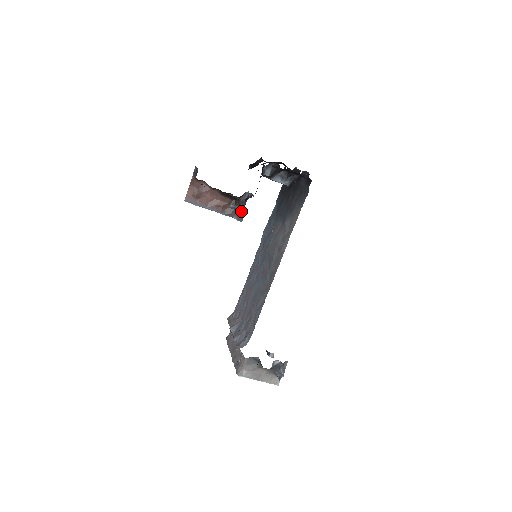
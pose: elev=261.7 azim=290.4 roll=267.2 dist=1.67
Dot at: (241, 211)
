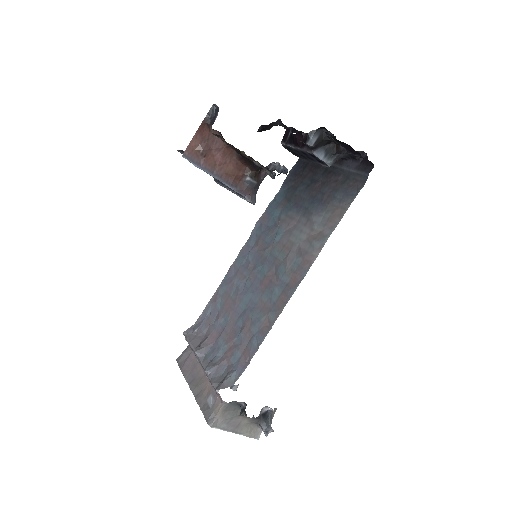
Dot at: (257, 189)
